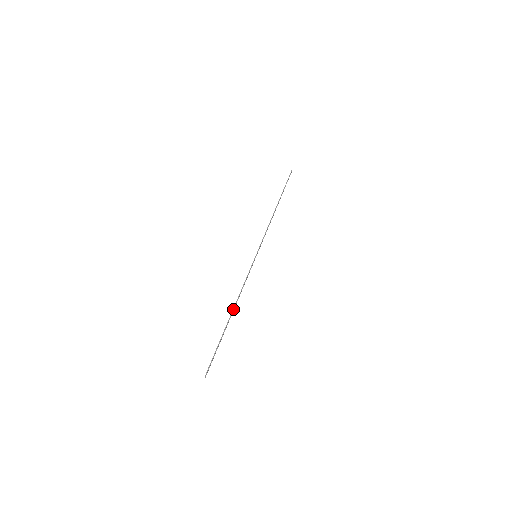
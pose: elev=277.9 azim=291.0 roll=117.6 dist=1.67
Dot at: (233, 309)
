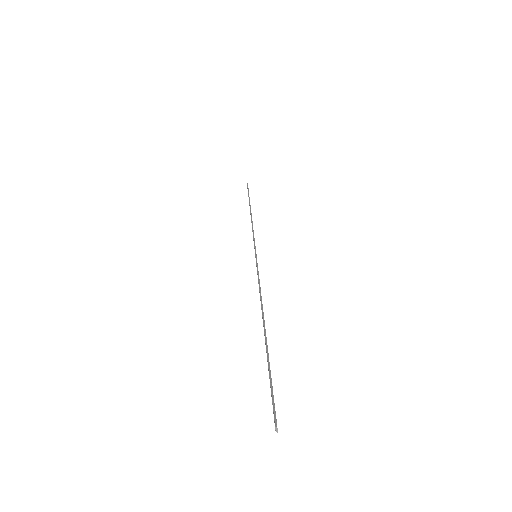
Dot at: (262, 317)
